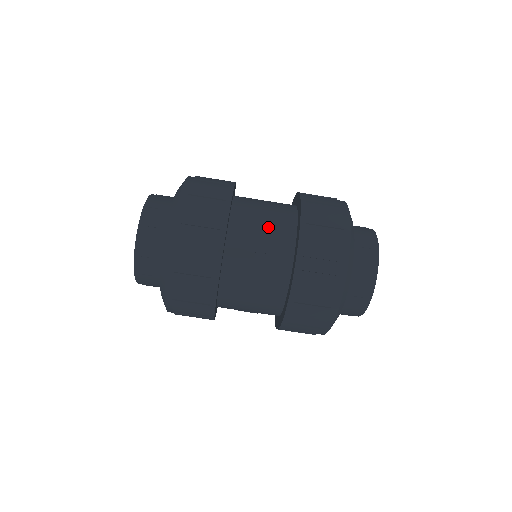
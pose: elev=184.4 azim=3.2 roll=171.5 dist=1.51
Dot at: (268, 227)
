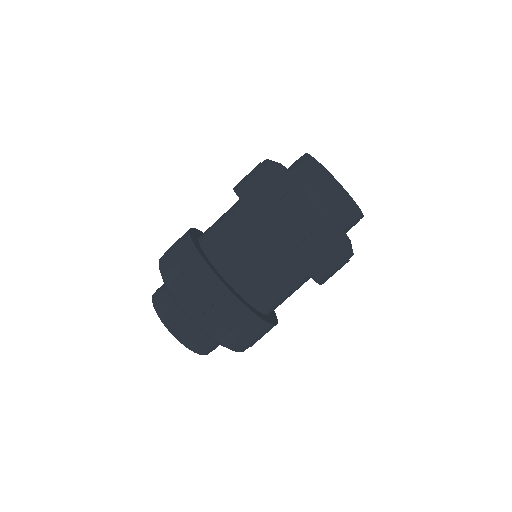
Dot at: (276, 280)
